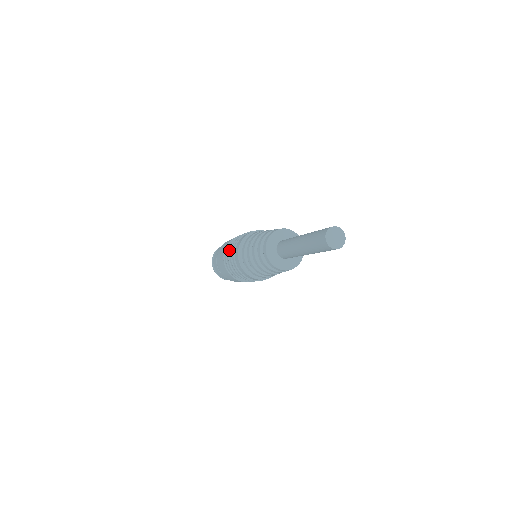
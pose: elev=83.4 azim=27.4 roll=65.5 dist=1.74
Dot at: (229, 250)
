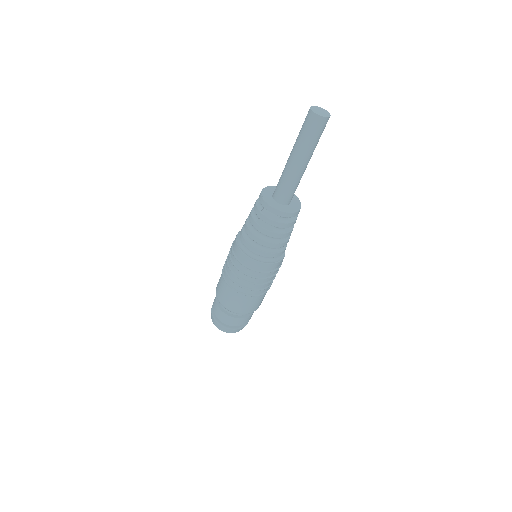
Dot at: (228, 264)
